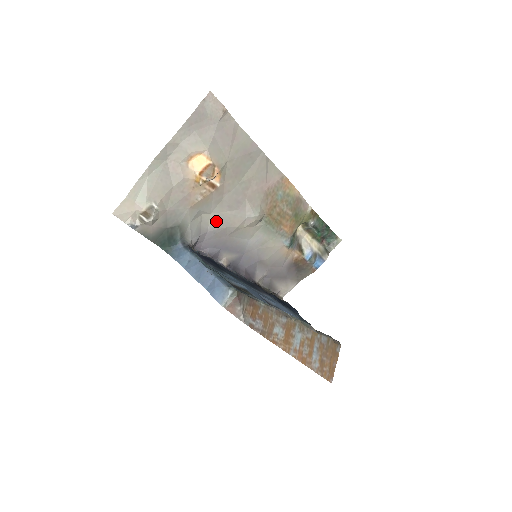
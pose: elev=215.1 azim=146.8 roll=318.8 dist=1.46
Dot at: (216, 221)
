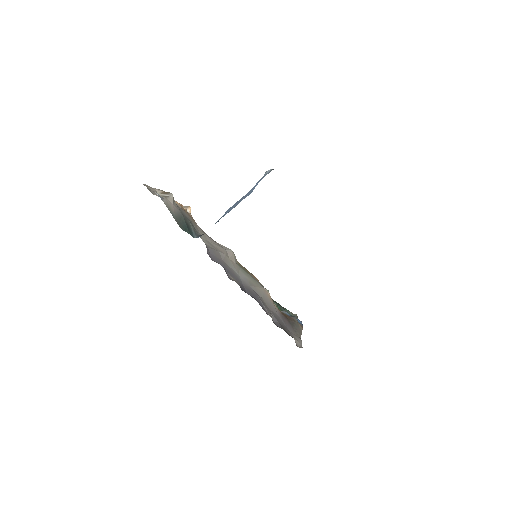
Dot at: (208, 245)
